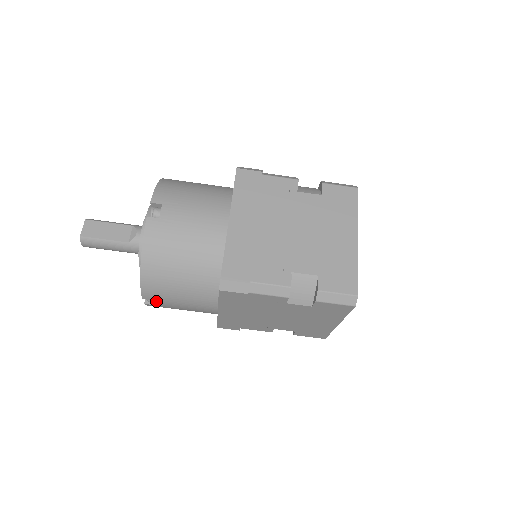
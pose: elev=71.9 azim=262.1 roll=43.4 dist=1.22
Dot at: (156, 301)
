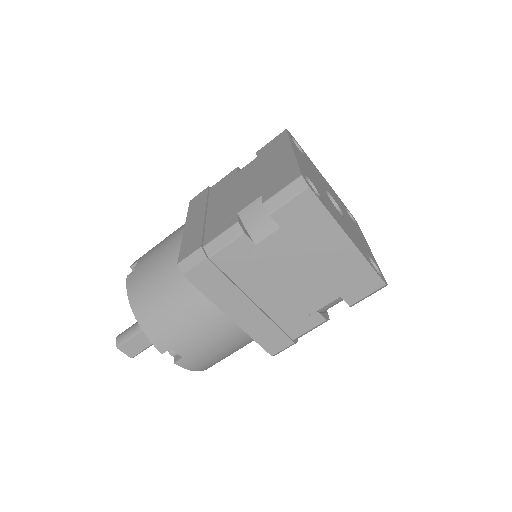
Dot at: occluded
